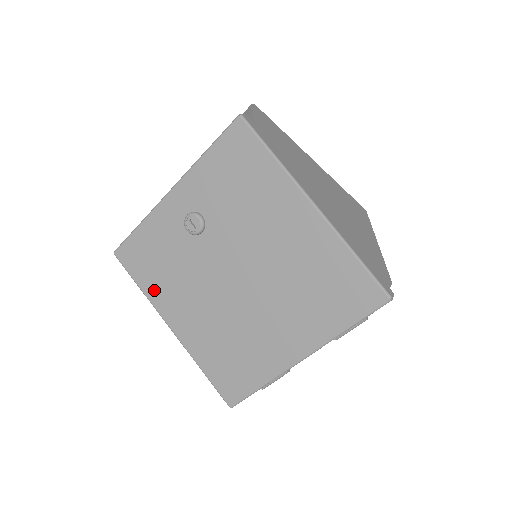
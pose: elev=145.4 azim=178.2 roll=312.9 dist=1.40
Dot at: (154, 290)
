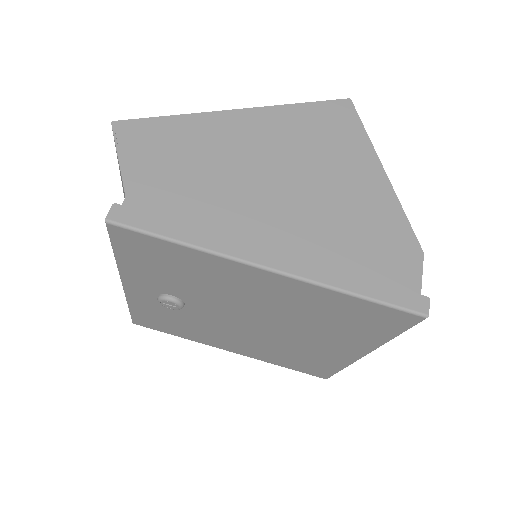
Dot at: (191, 337)
